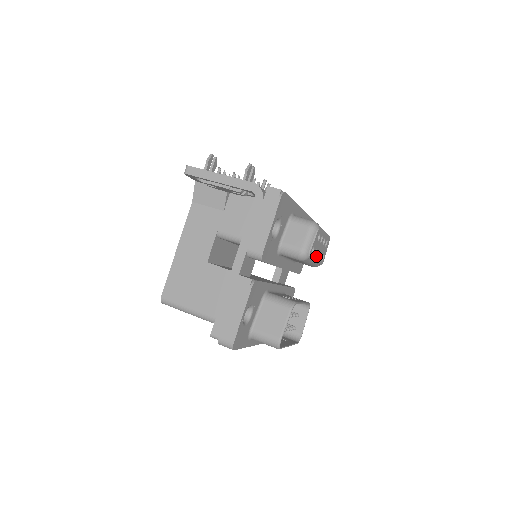
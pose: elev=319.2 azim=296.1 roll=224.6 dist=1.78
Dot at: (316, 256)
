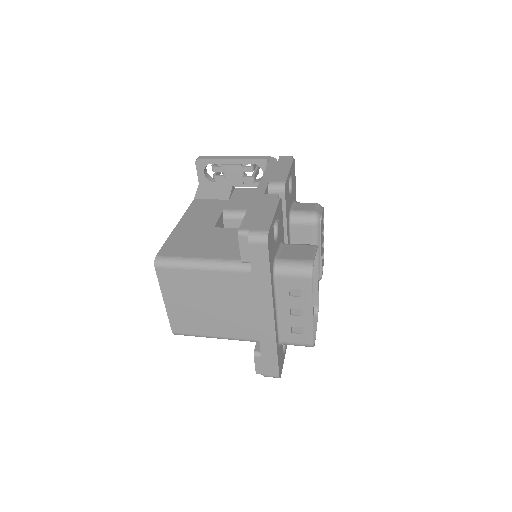
Dot at: occluded
